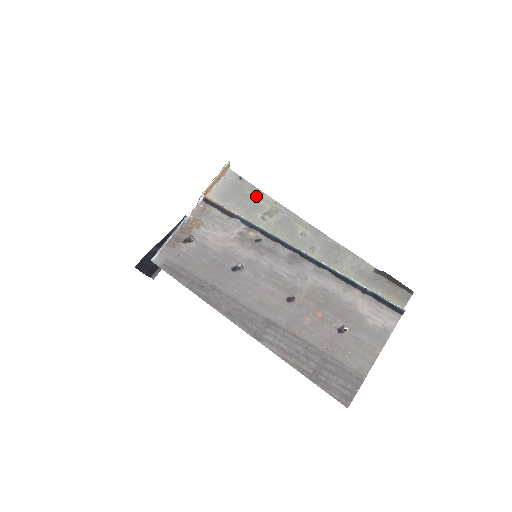
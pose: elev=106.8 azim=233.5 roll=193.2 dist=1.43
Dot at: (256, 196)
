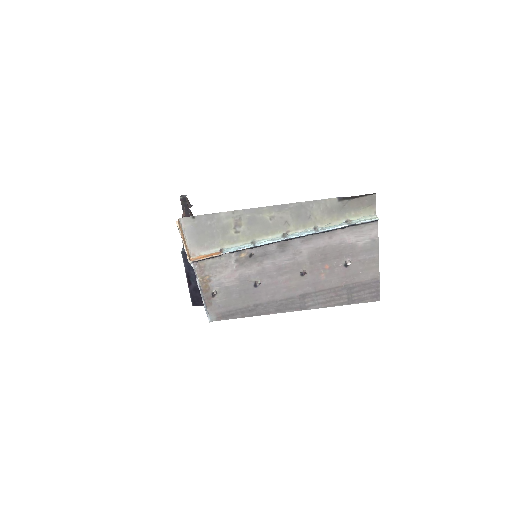
Dot at: (216, 221)
